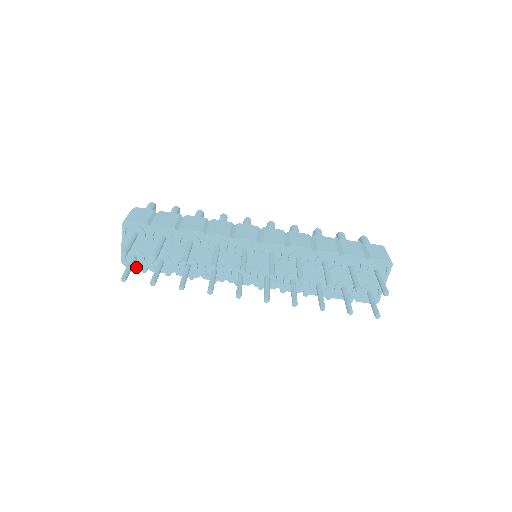
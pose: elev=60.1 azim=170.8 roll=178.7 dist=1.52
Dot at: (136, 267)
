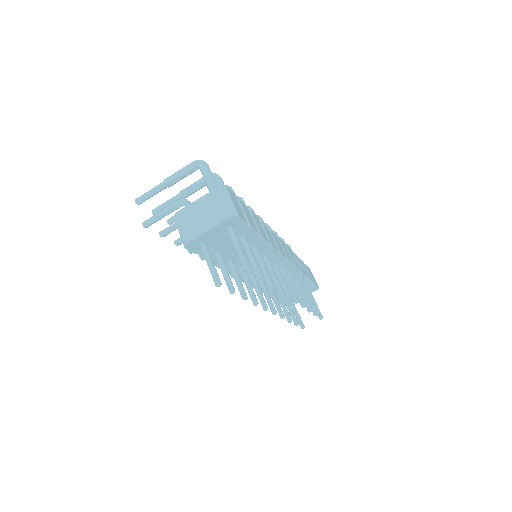
Dot at: (193, 250)
